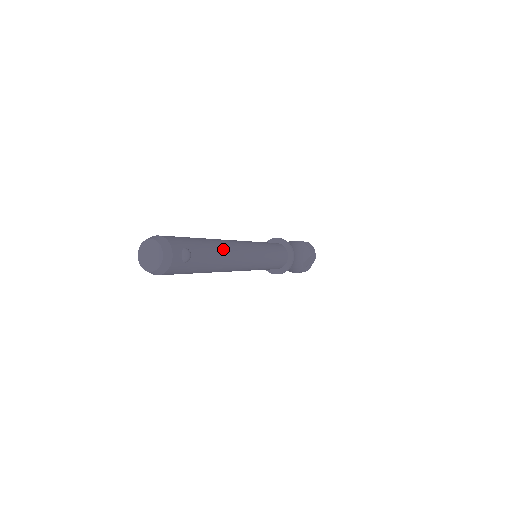
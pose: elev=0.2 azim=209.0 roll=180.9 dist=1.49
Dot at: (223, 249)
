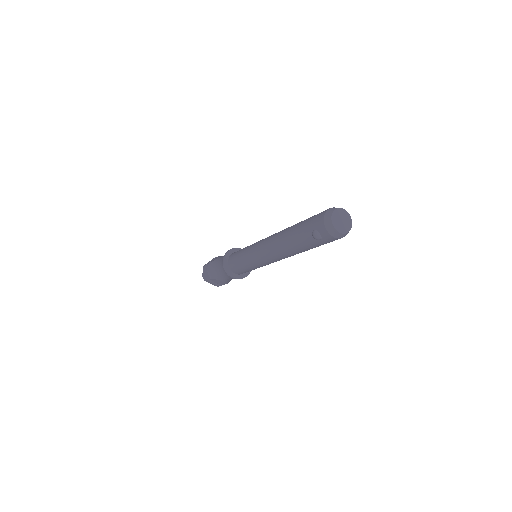
Dot at: occluded
